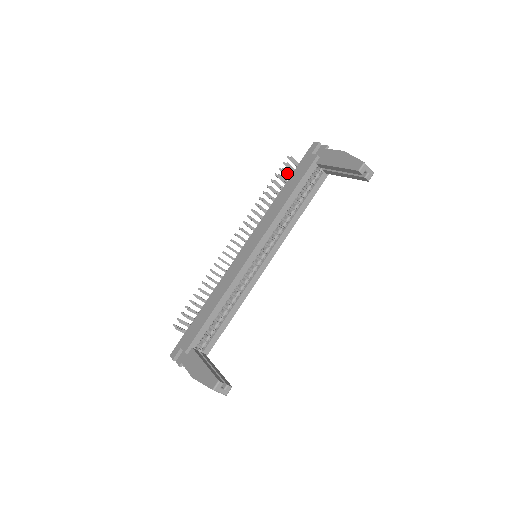
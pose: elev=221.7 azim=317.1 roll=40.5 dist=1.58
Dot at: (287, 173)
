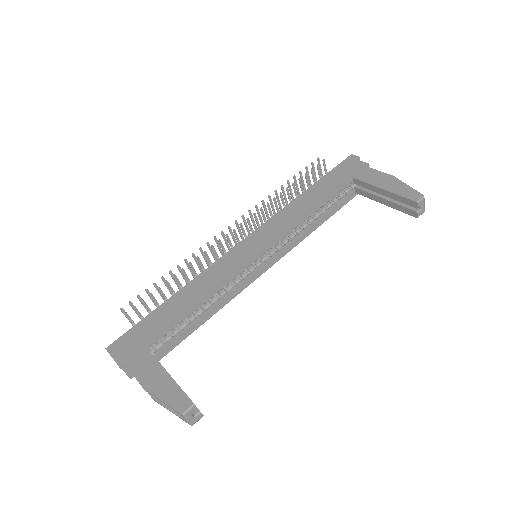
Dot at: (313, 176)
